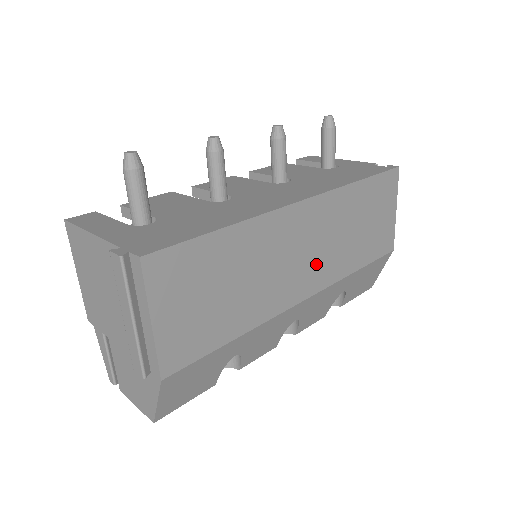
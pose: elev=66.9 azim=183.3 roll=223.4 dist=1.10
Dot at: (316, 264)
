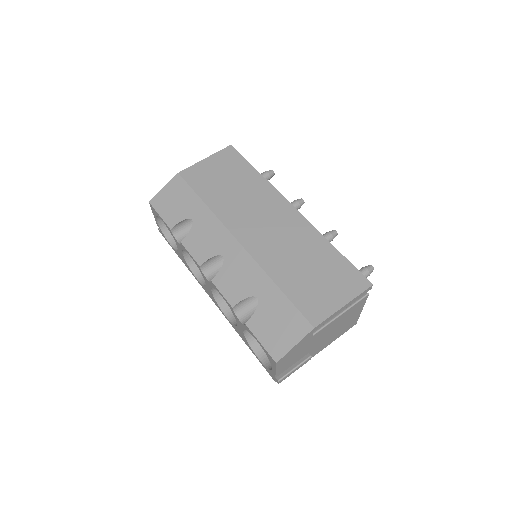
Dot at: (265, 239)
